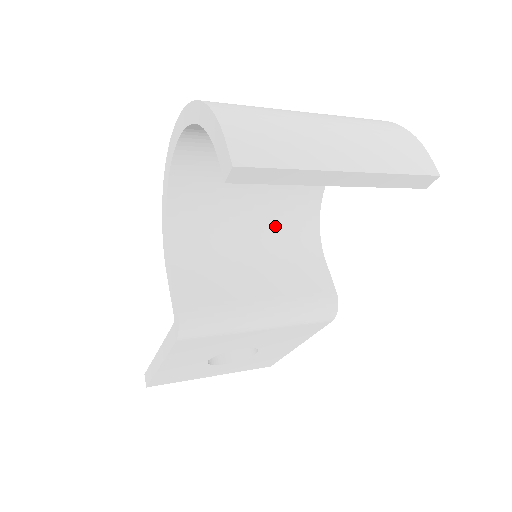
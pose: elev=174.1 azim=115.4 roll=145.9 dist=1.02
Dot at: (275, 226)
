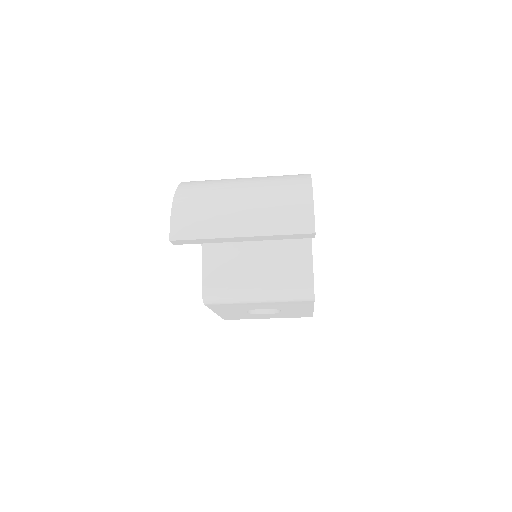
Dot at: occluded
